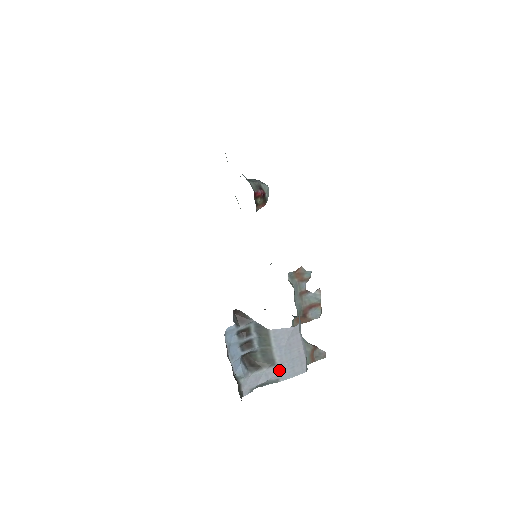
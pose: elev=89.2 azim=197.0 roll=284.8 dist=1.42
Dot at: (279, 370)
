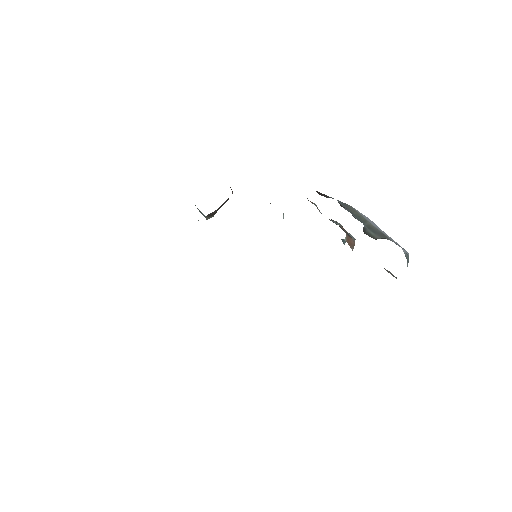
Dot at: occluded
